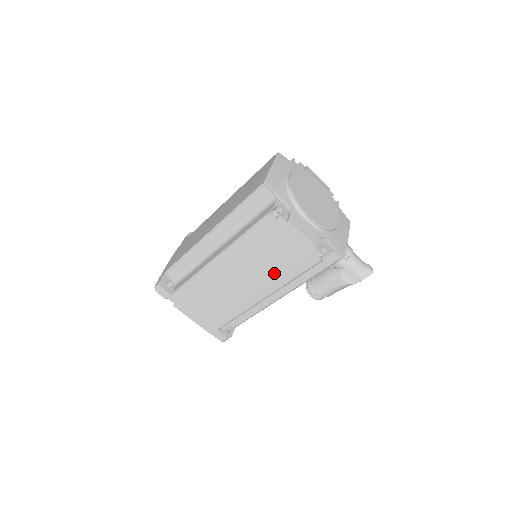
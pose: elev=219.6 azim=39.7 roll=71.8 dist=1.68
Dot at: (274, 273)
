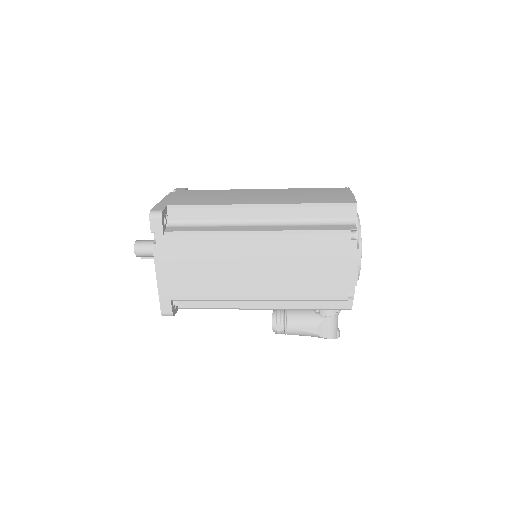
Dot at: (296, 283)
